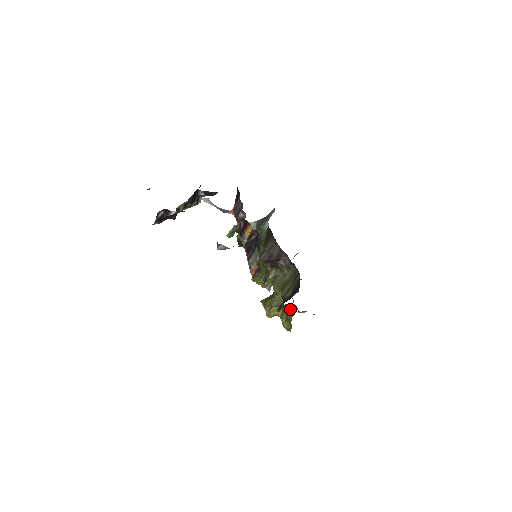
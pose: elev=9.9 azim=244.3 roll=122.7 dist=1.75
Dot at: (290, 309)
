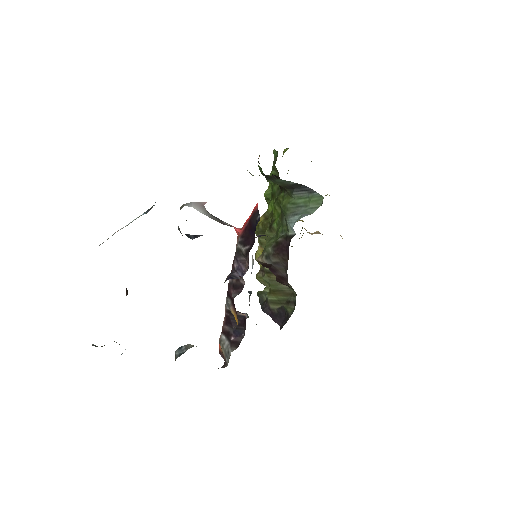
Dot at: occluded
